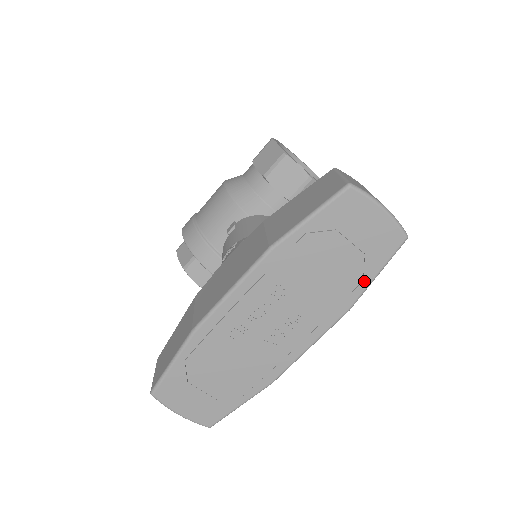
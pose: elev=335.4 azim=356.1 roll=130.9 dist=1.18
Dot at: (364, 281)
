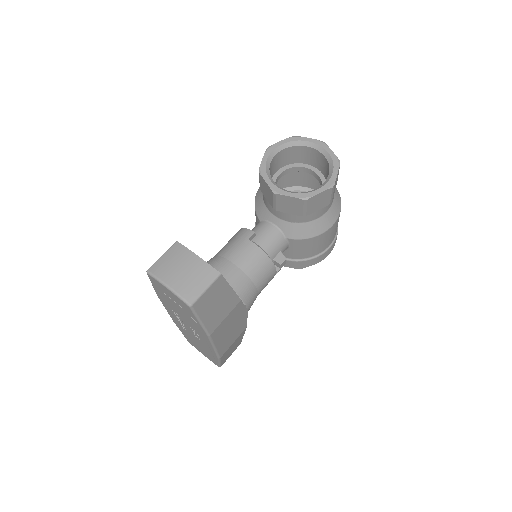
Dot at: (198, 323)
